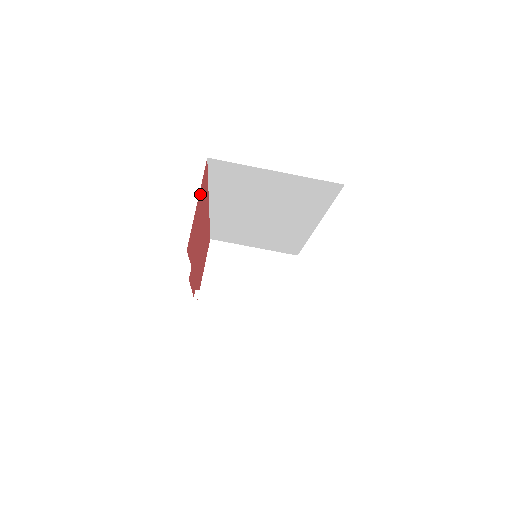
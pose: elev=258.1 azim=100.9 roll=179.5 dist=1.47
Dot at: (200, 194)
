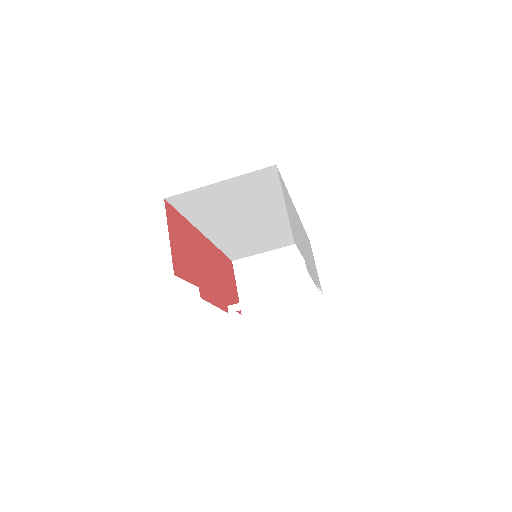
Dot at: (171, 228)
